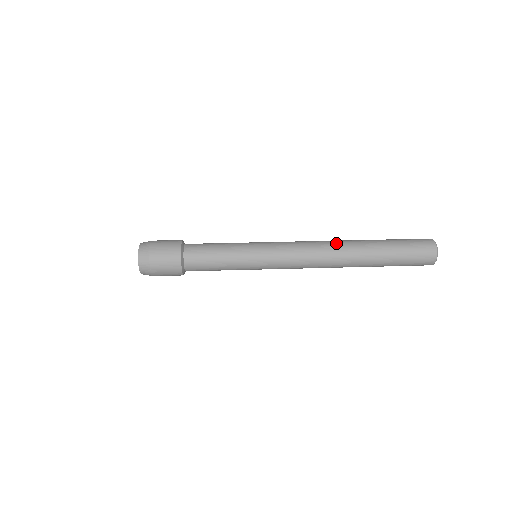
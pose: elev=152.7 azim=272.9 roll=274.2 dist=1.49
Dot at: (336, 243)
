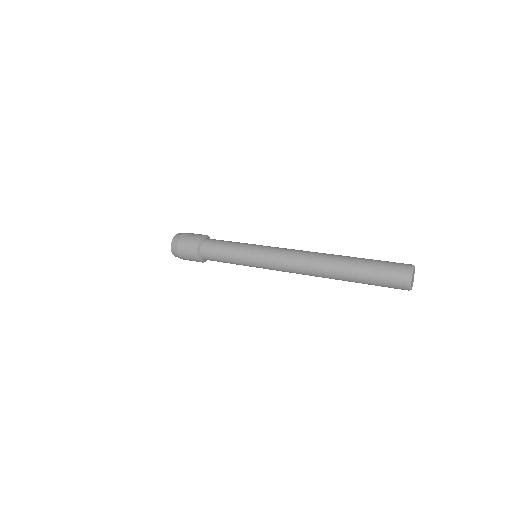
Dot at: (317, 258)
